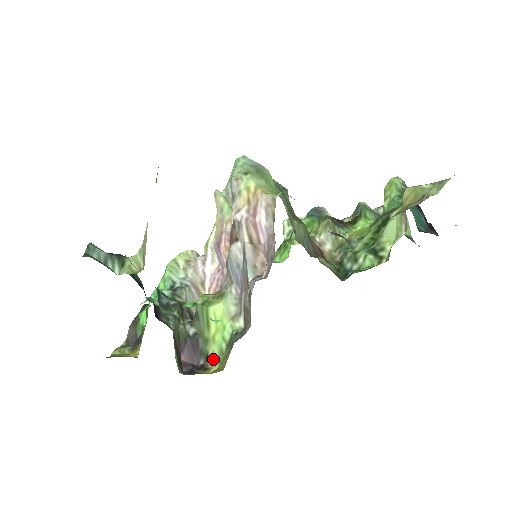
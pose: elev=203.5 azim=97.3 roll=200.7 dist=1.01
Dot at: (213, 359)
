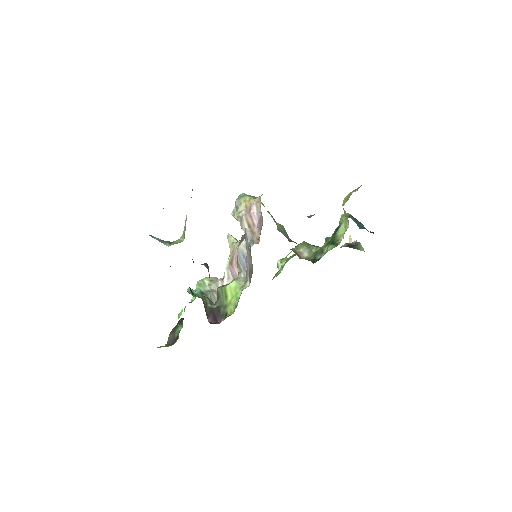
Dot at: (230, 313)
